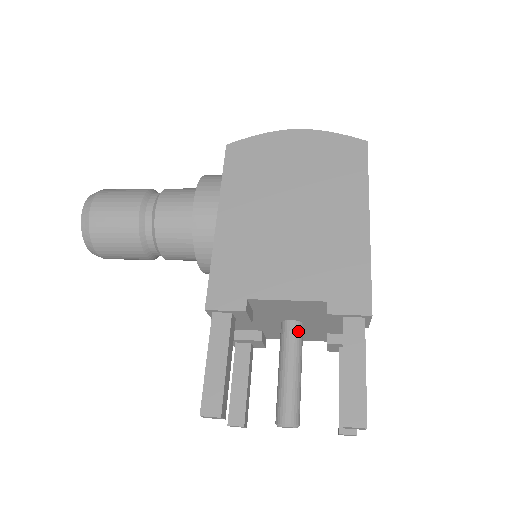
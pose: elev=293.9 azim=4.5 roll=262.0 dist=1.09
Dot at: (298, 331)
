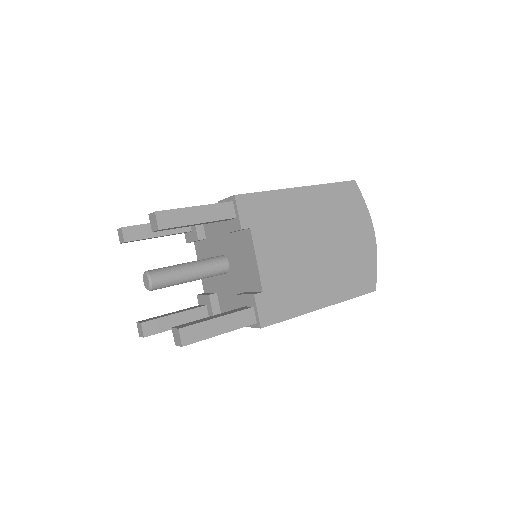
Dot at: (218, 258)
